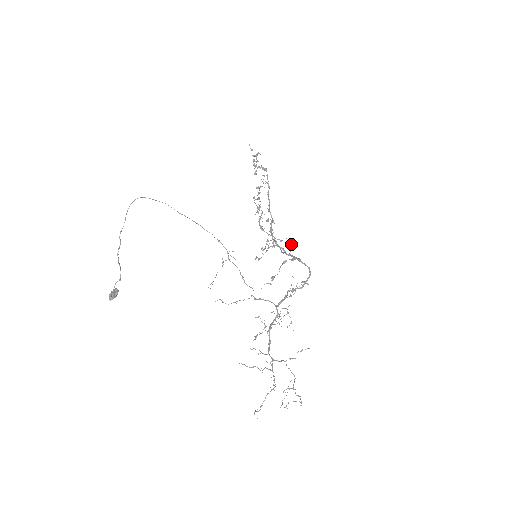
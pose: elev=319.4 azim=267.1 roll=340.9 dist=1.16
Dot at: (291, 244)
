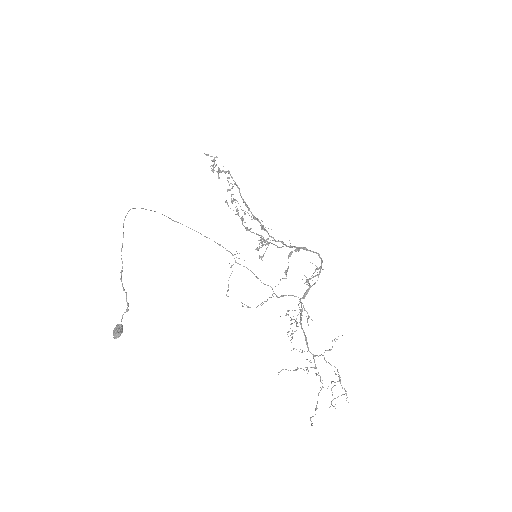
Dot at: occluded
